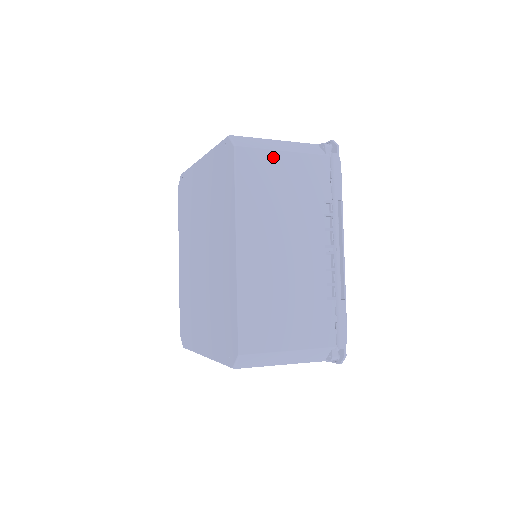
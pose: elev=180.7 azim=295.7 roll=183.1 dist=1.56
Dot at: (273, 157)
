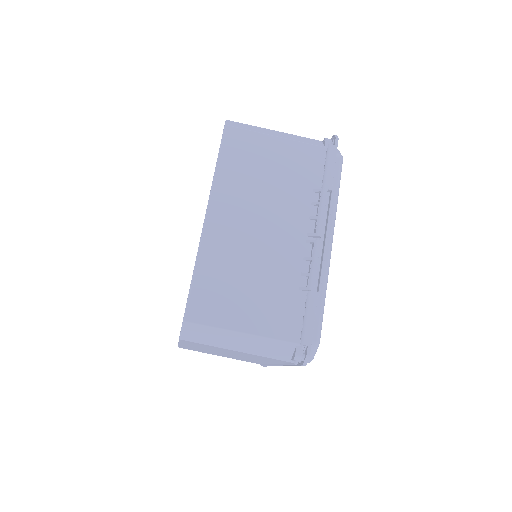
Dot at: (263, 140)
